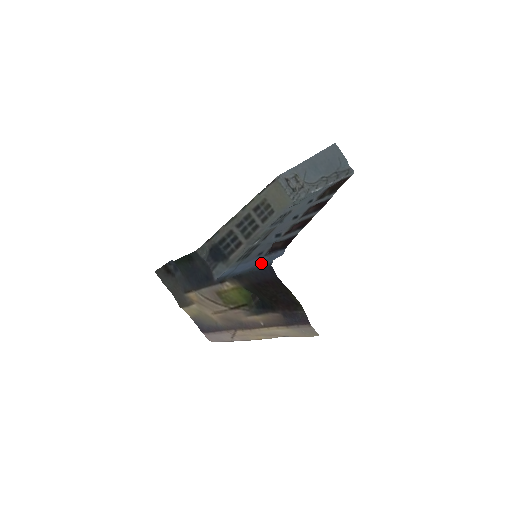
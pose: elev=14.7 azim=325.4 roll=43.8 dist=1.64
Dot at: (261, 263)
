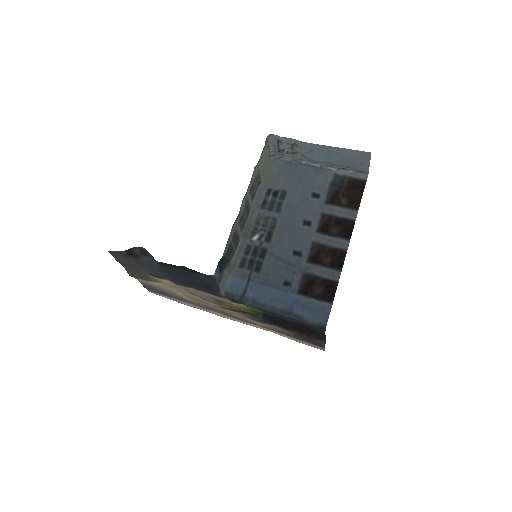
Dot at: (302, 311)
